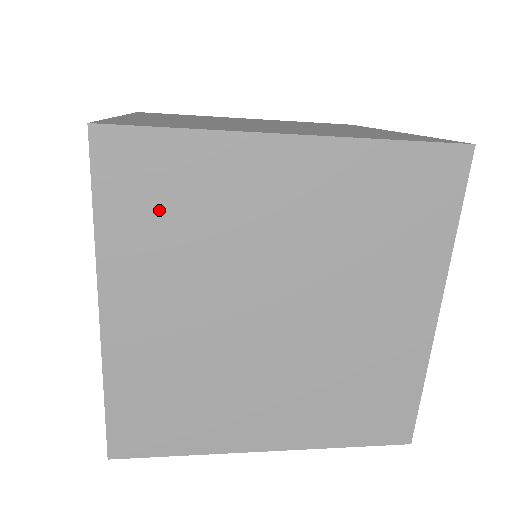
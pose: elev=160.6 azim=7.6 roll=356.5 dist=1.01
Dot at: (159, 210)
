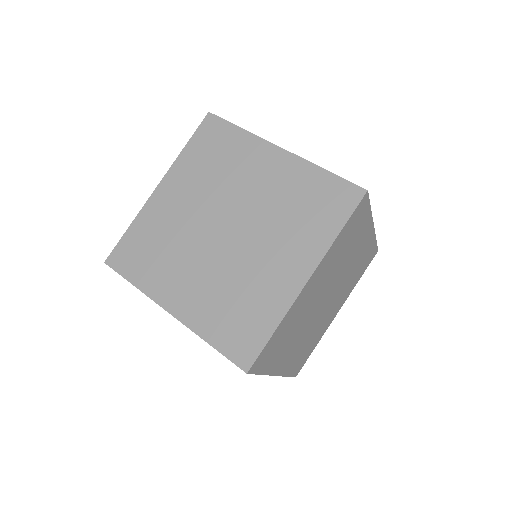
Dot at: (279, 347)
